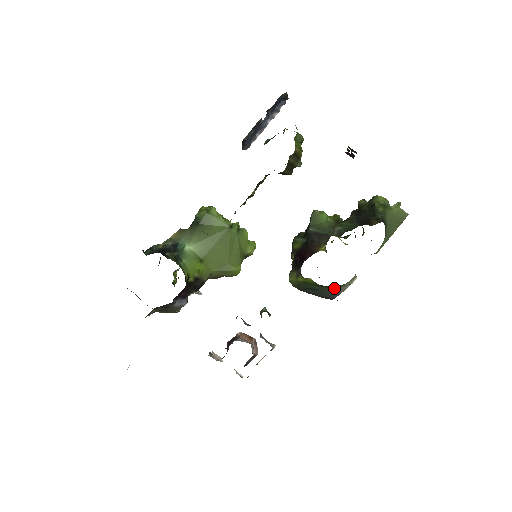
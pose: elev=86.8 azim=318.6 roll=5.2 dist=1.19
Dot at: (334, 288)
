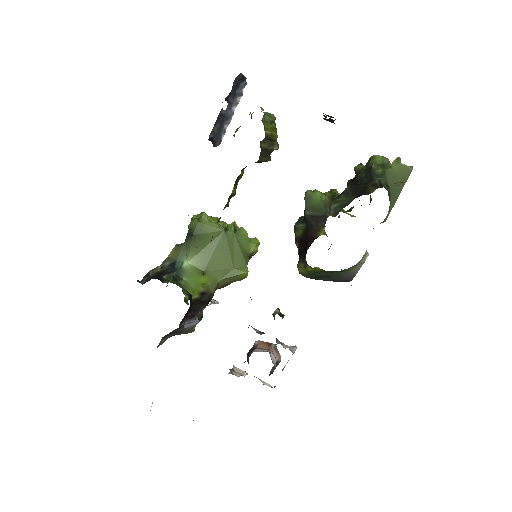
Dot at: (346, 271)
